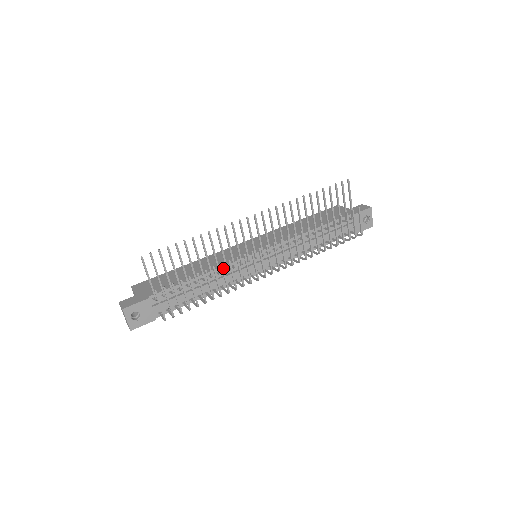
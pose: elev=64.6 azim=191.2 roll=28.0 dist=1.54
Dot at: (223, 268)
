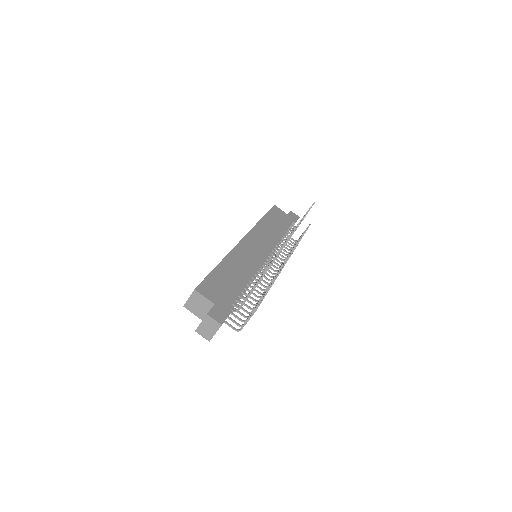
Dot at: occluded
